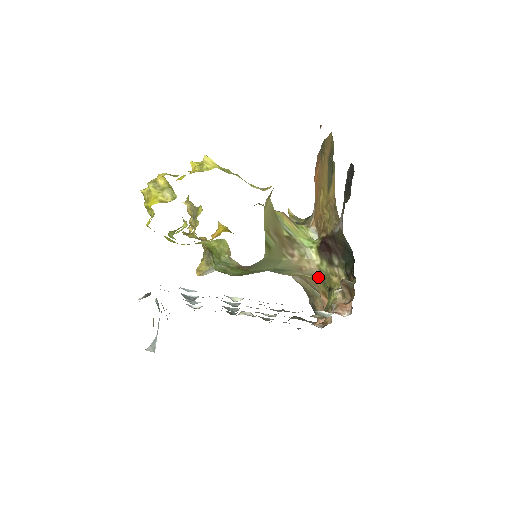
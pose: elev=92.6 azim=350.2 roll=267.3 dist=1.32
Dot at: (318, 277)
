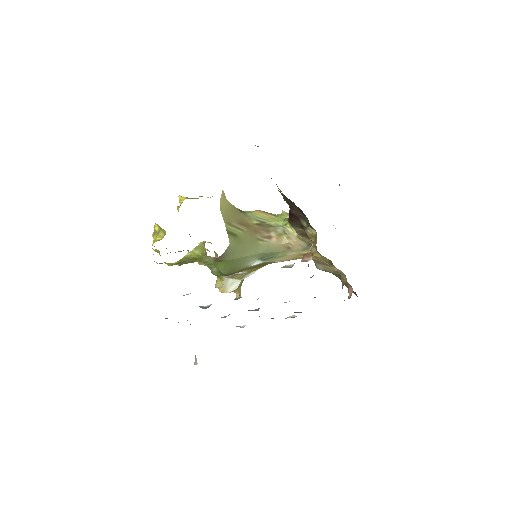
Dot at: occluded
